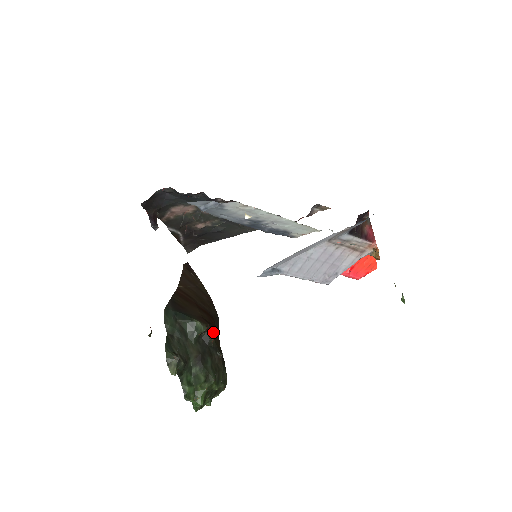
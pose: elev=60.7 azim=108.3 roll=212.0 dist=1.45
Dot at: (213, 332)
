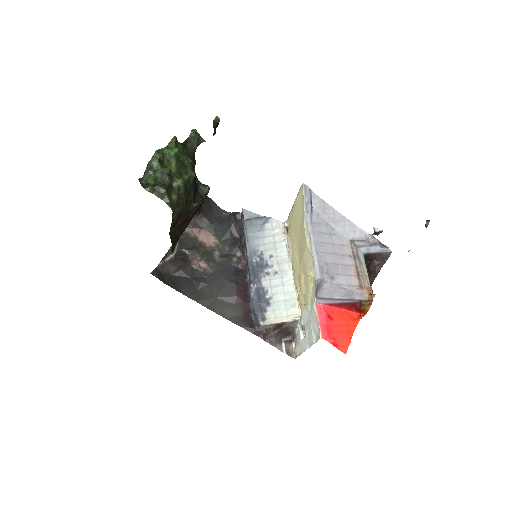
Dot at: (197, 209)
